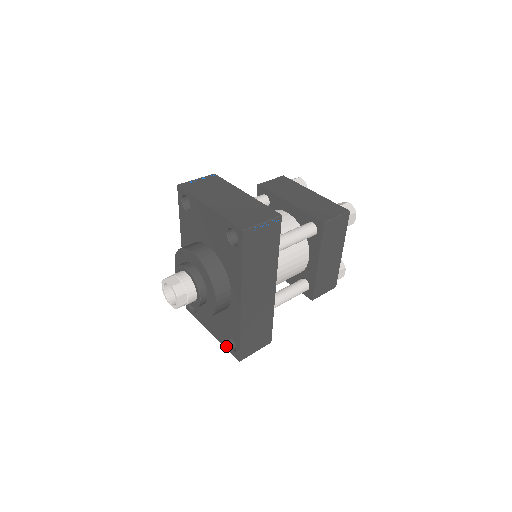
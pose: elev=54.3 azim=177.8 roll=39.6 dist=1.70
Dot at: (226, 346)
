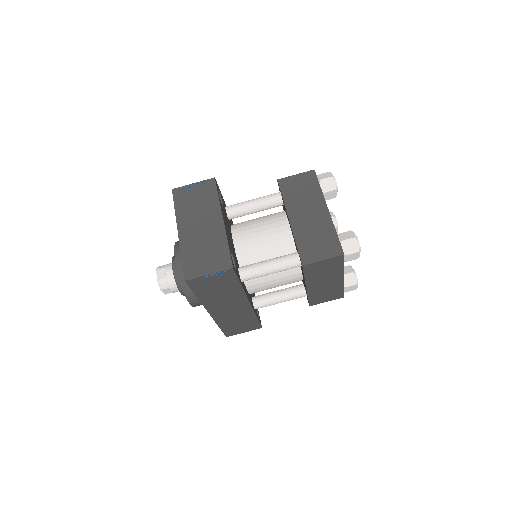
Dot at: occluded
